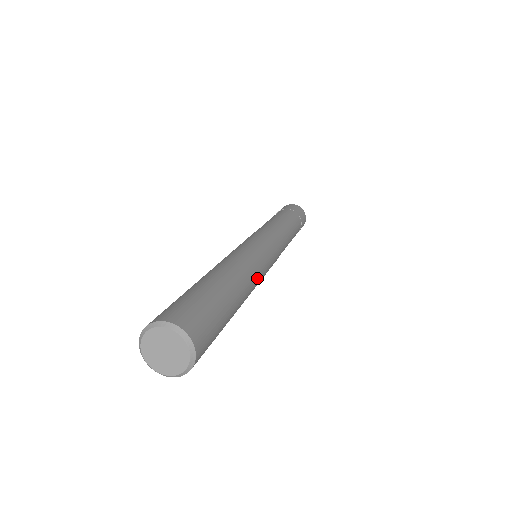
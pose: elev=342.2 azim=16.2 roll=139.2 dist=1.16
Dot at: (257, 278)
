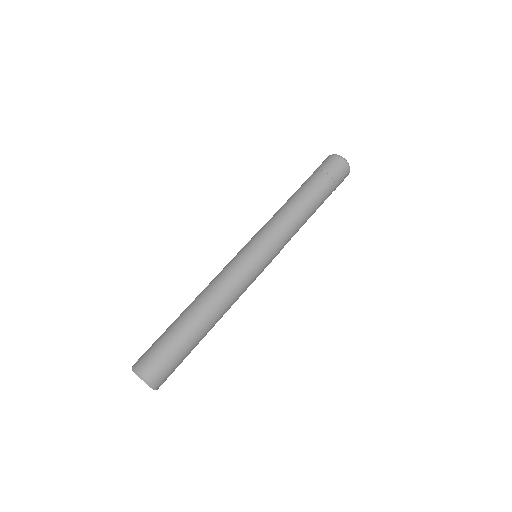
Dot at: occluded
